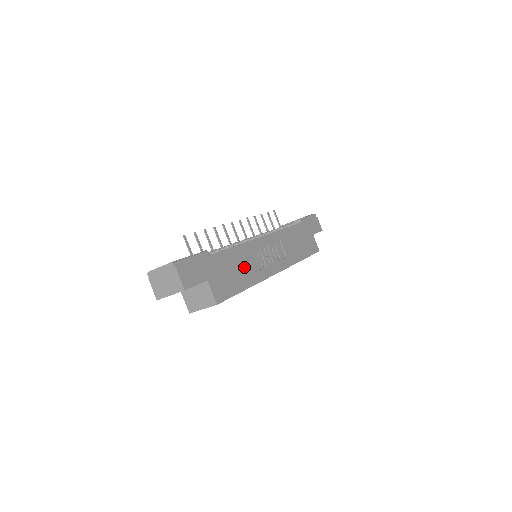
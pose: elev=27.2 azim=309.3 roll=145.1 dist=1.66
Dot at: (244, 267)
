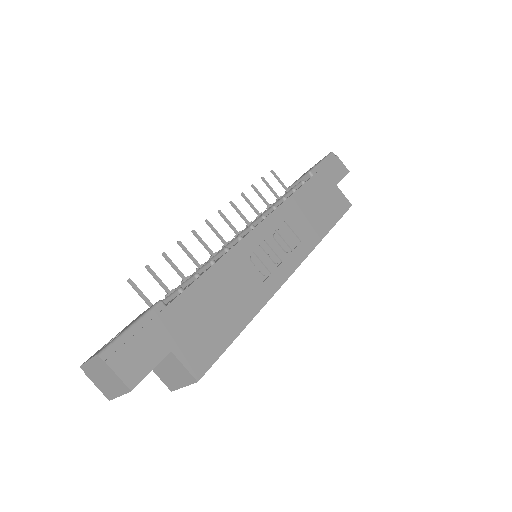
Dot at: (232, 294)
